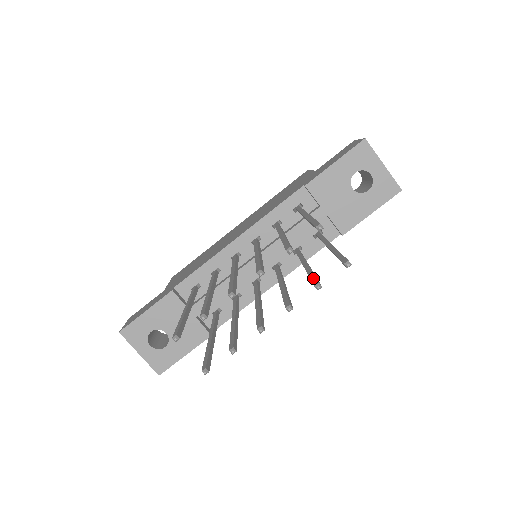
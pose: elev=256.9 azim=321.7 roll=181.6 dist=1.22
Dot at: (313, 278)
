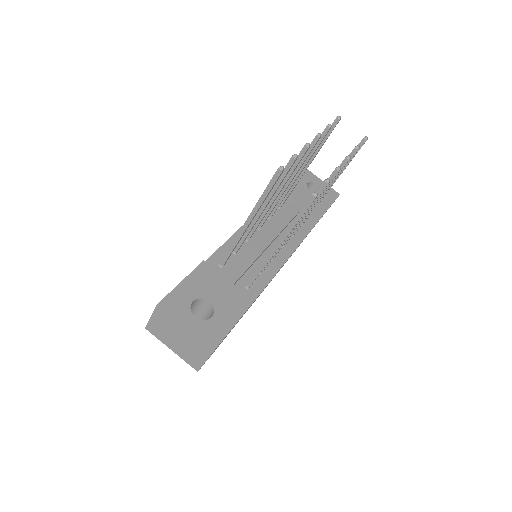
Dot at: occluded
